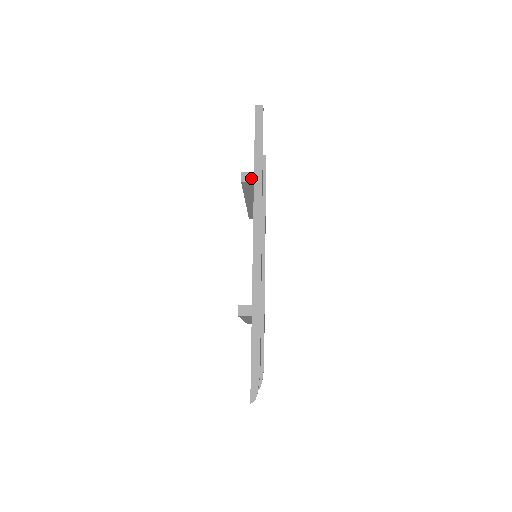
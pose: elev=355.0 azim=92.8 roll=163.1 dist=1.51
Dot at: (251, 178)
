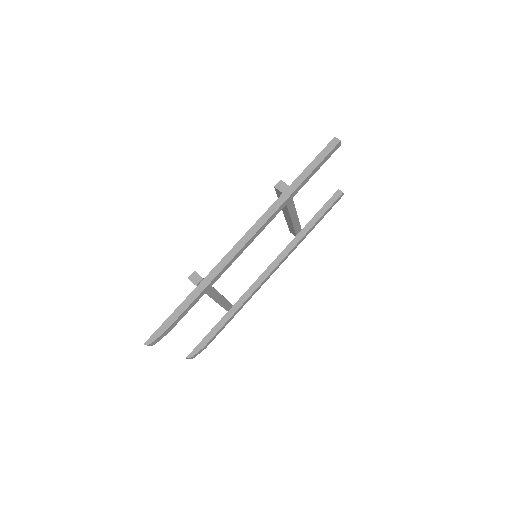
Dot at: (283, 189)
